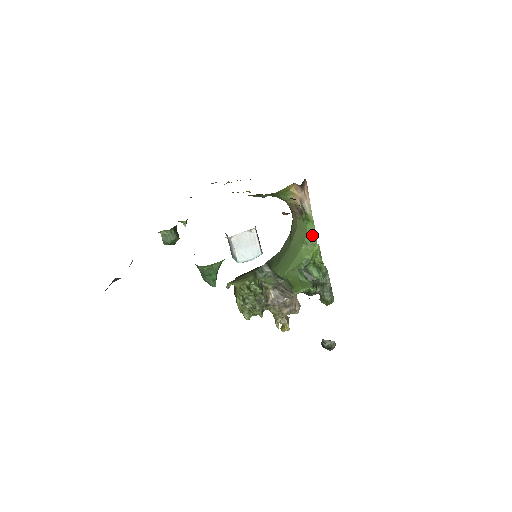
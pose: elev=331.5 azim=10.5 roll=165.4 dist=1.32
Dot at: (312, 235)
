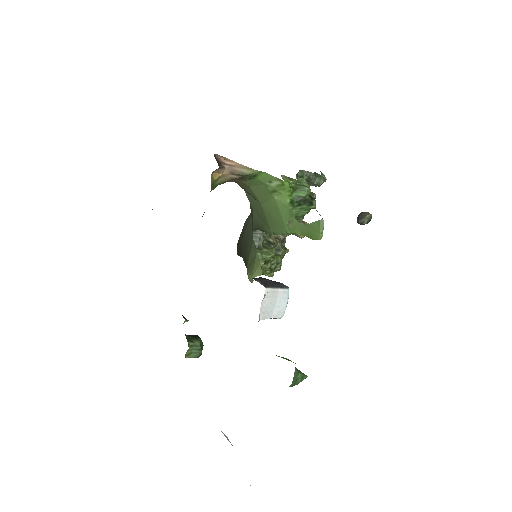
Dot at: (271, 180)
